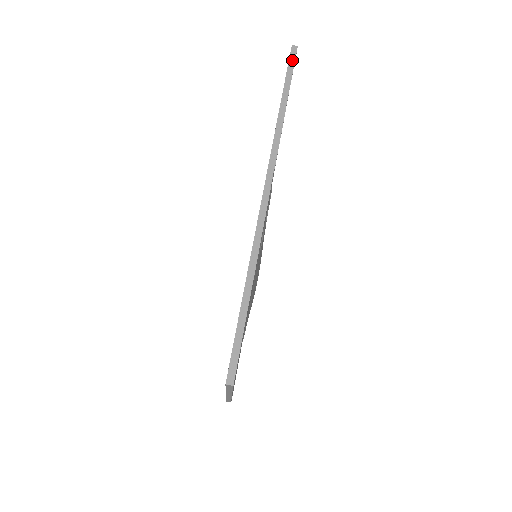
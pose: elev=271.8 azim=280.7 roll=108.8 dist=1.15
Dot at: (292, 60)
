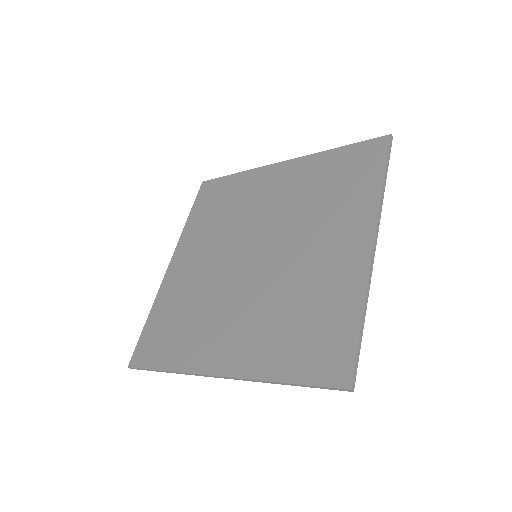
Dot at: (334, 389)
